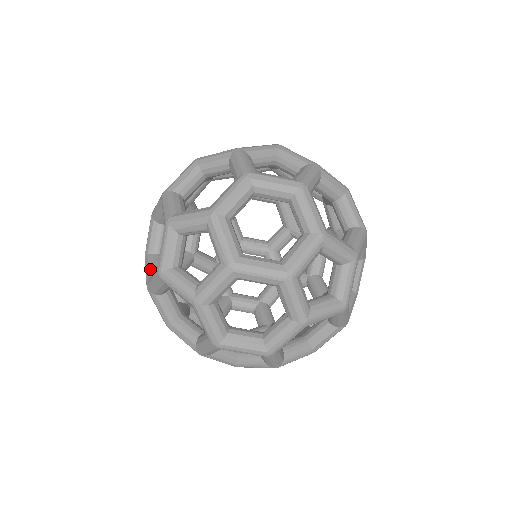
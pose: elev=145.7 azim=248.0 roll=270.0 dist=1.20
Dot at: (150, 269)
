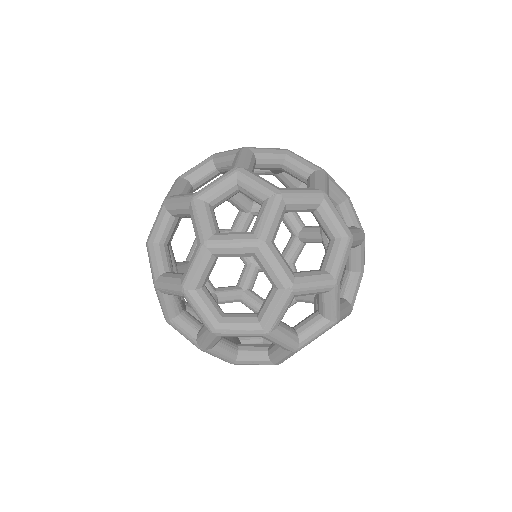
Dot at: (179, 189)
